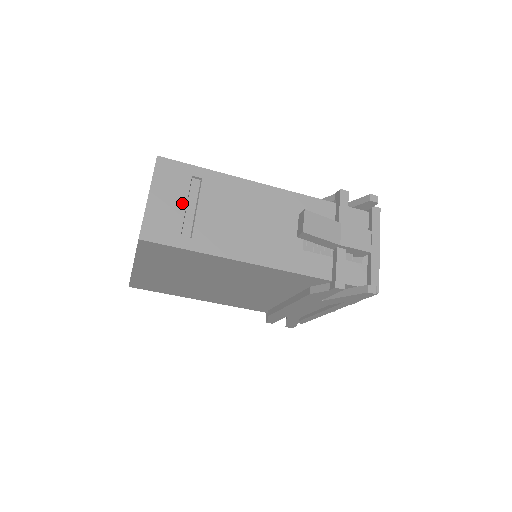
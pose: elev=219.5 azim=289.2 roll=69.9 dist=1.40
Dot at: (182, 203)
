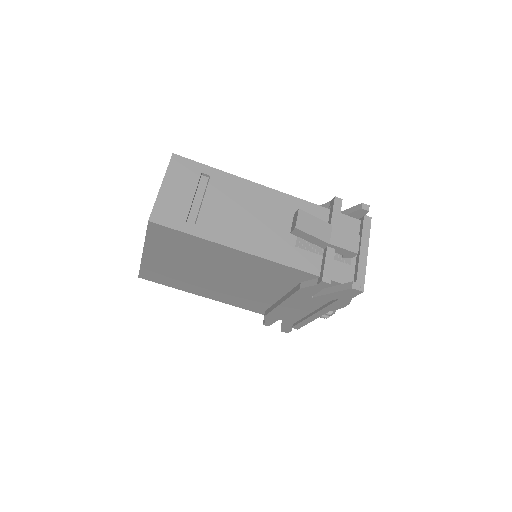
Dot at: (190, 195)
